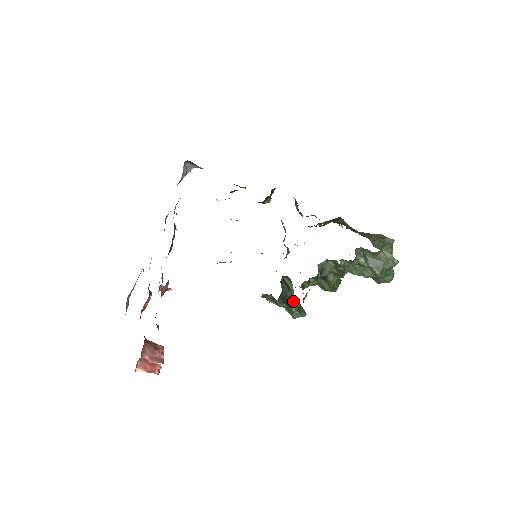
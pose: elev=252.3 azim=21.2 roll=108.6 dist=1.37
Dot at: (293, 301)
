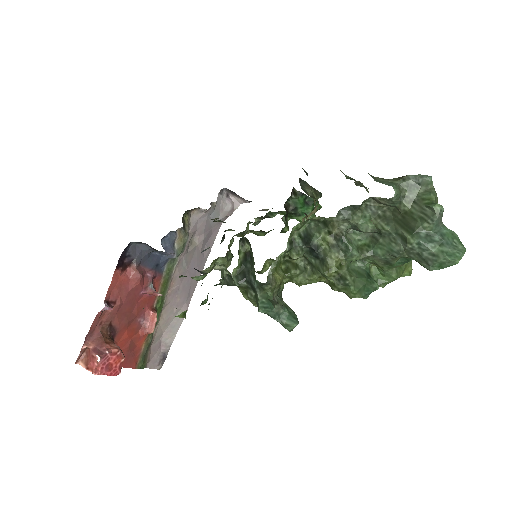
Dot at: (255, 278)
